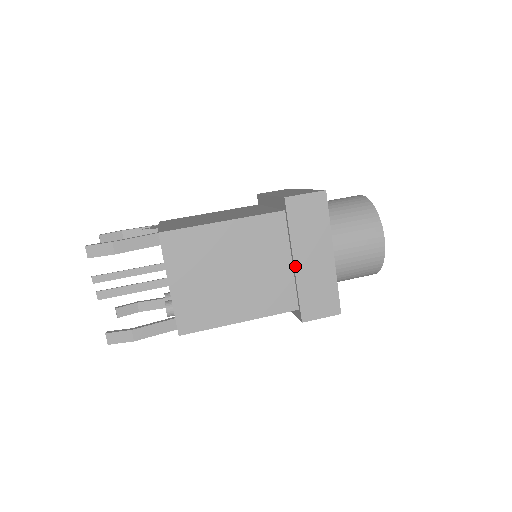
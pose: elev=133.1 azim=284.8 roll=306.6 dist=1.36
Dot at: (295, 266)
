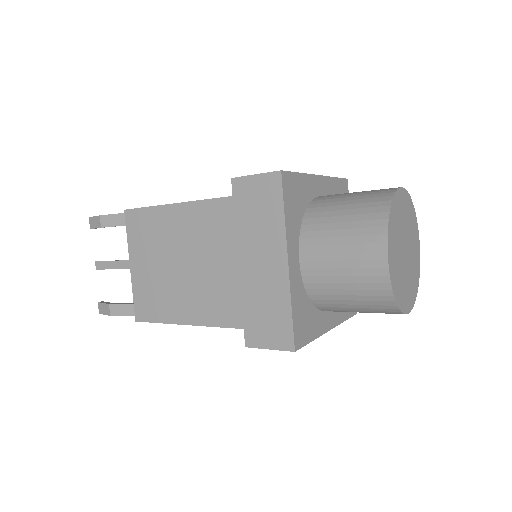
Dot at: (240, 270)
